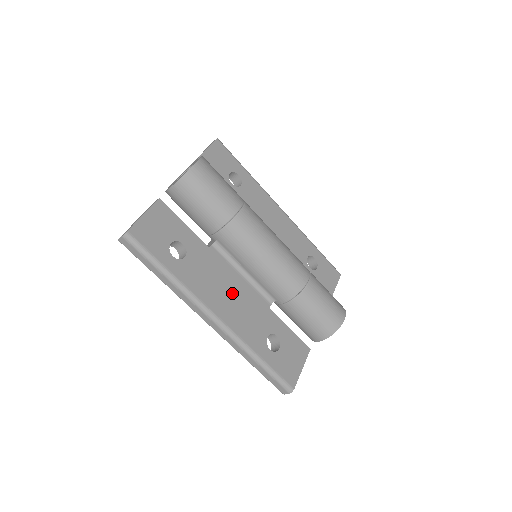
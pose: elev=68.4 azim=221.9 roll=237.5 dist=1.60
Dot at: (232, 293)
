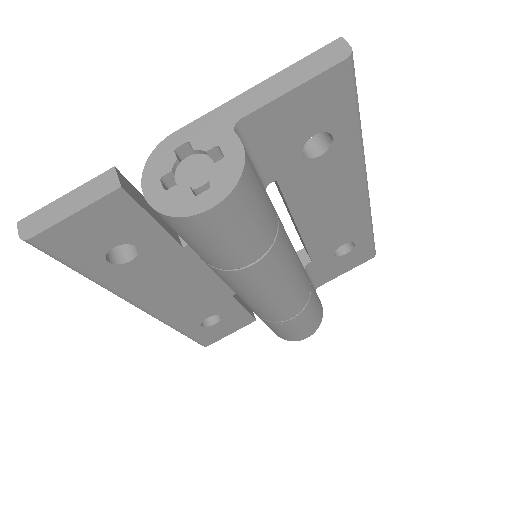
Dot at: (186, 289)
